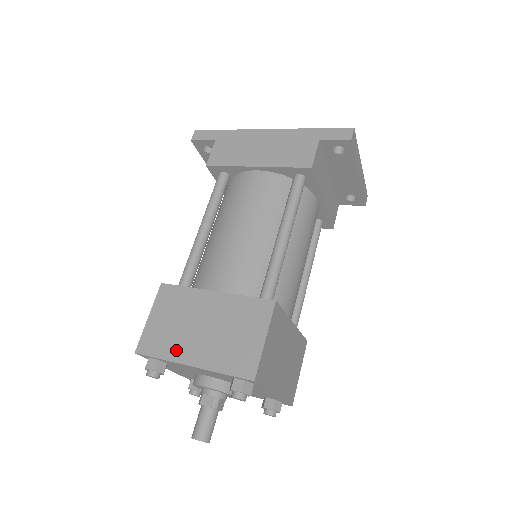
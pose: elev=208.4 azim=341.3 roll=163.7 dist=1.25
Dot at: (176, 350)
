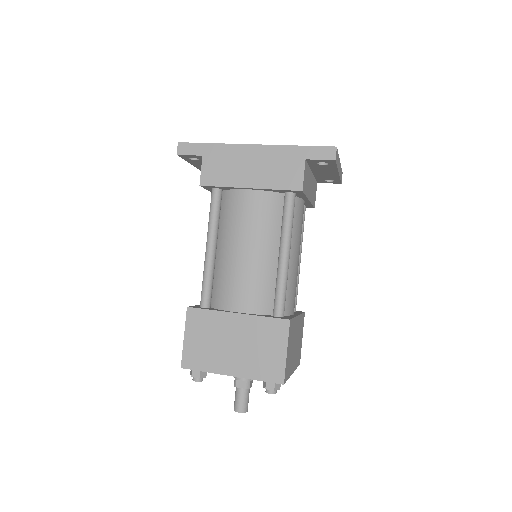
Dot at: (215, 364)
